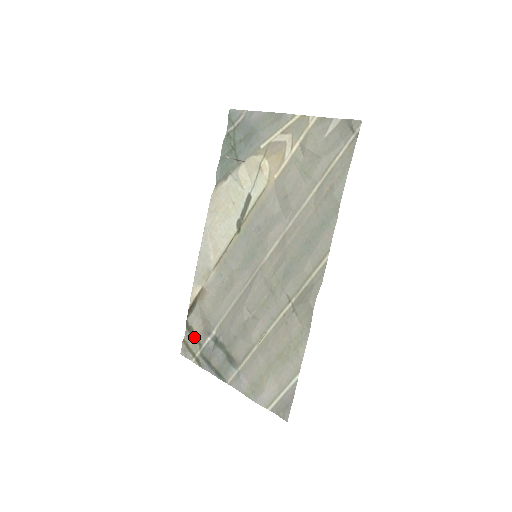
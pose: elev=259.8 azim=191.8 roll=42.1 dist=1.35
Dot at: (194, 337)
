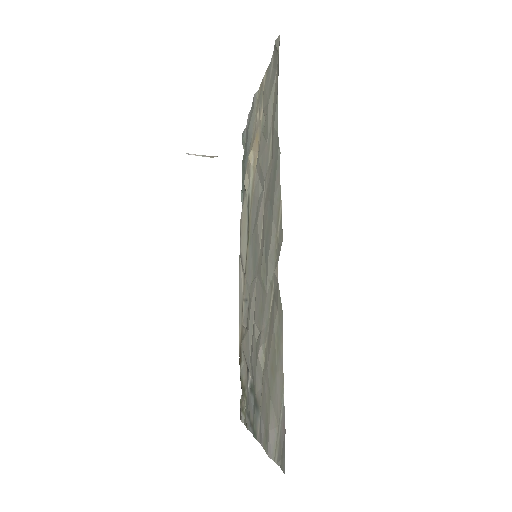
Dot at: (242, 391)
